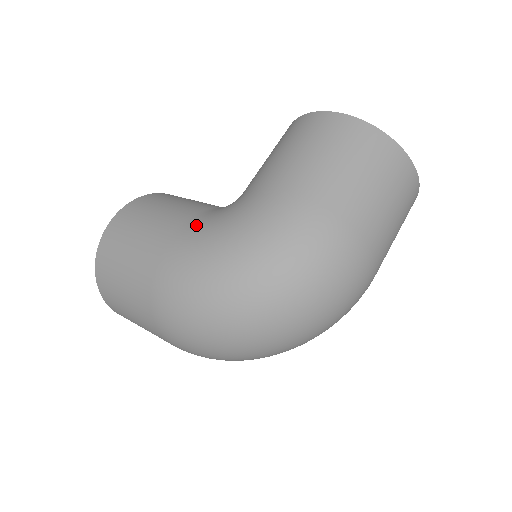
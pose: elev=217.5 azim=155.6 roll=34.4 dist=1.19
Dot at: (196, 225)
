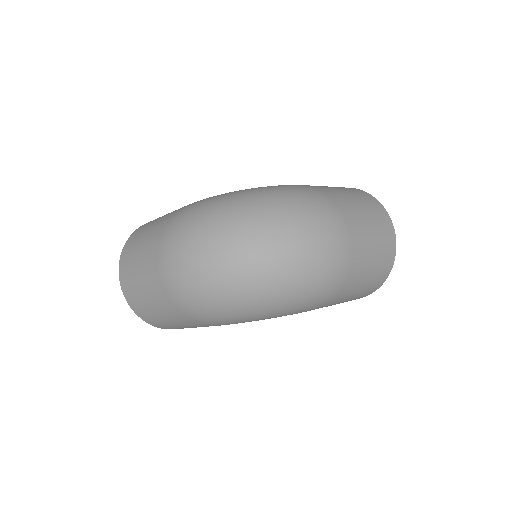
Dot at: occluded
